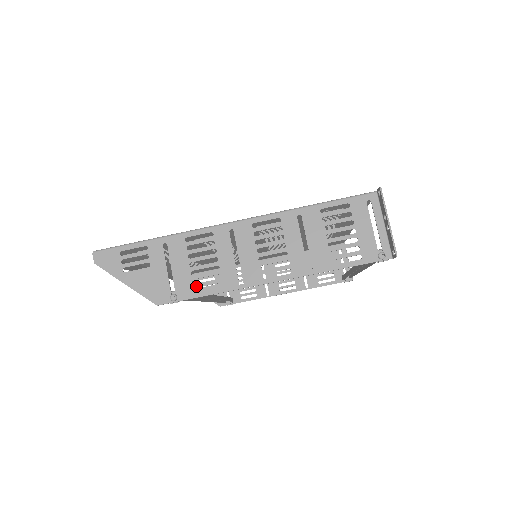
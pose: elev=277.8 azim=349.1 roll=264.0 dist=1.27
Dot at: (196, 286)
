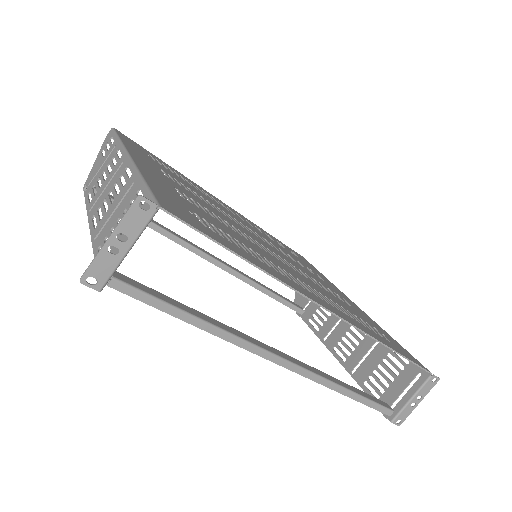
Dot at: (91, 190)
